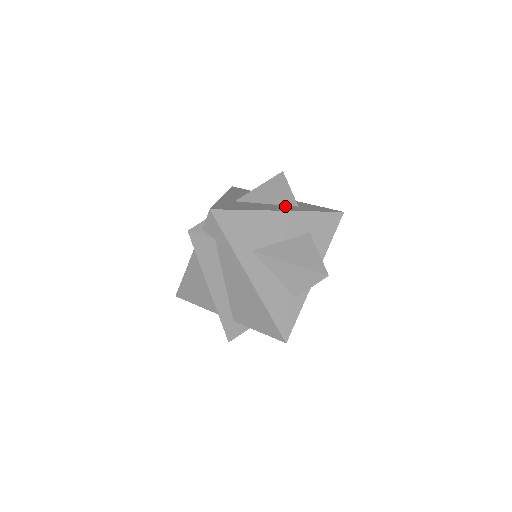
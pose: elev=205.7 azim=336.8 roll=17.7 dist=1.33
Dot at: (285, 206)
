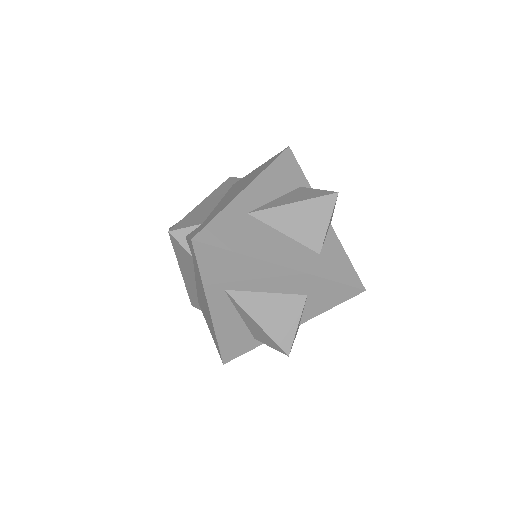
Dot at: (302, 249)
